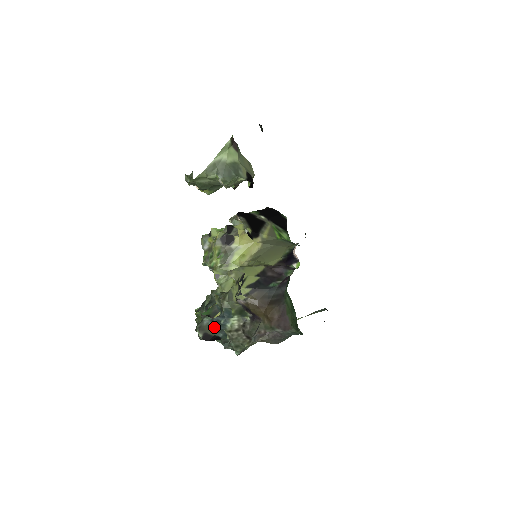
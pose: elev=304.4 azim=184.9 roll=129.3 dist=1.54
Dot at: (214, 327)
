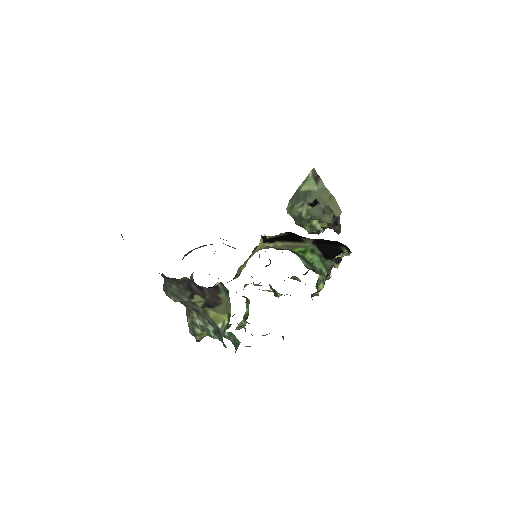
Dot at: occluded
